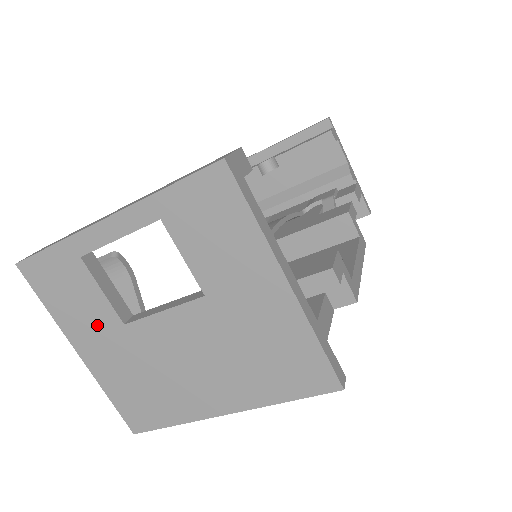
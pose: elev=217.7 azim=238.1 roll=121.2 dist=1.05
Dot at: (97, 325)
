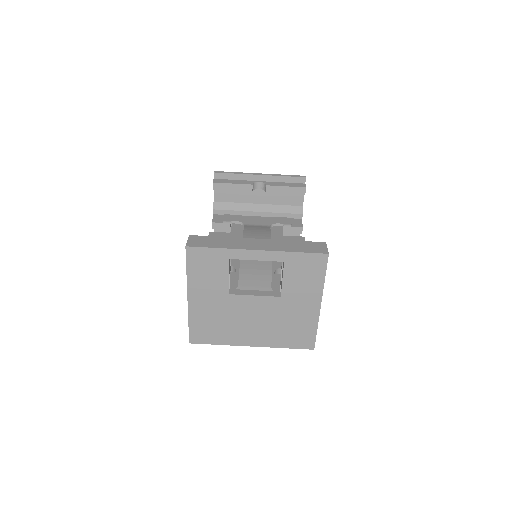
Dot at: (212, 289)
